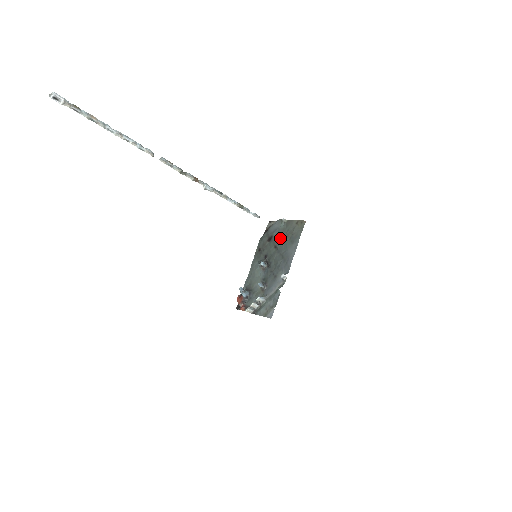
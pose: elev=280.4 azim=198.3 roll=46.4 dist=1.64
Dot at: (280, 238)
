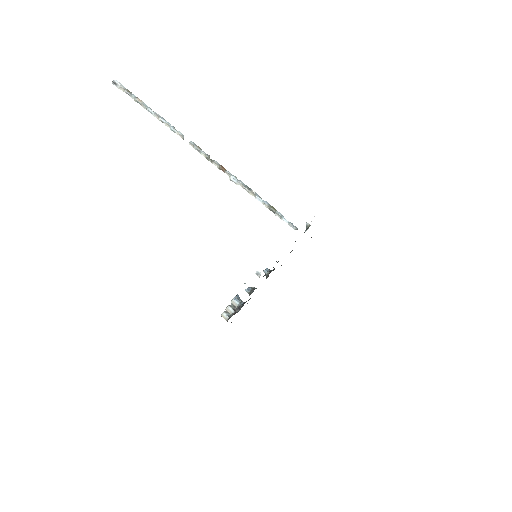
Dot at: occluded
